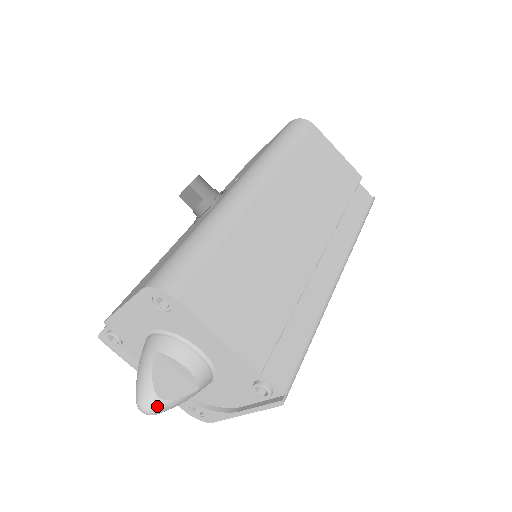
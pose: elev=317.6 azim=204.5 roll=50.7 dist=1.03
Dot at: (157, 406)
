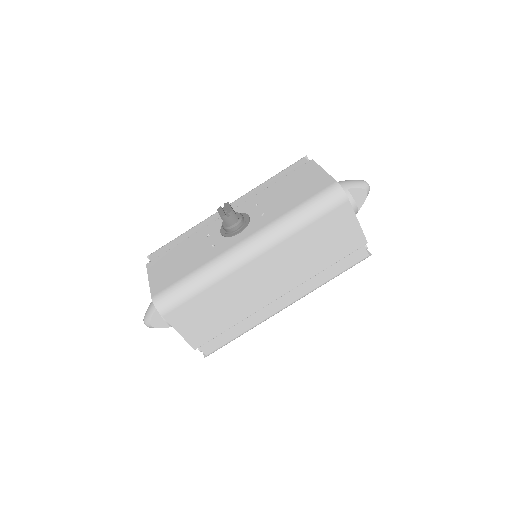
Dot at: (150, 327)
